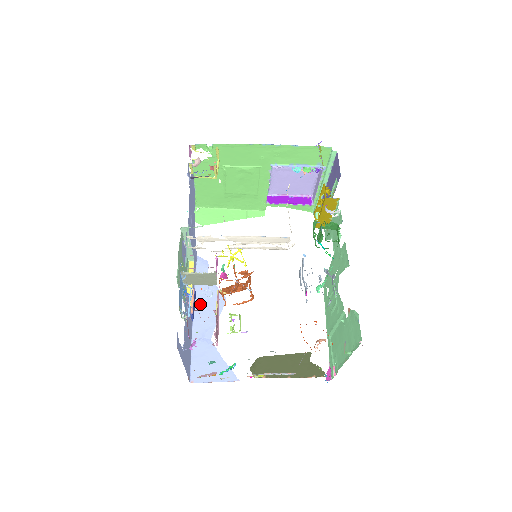
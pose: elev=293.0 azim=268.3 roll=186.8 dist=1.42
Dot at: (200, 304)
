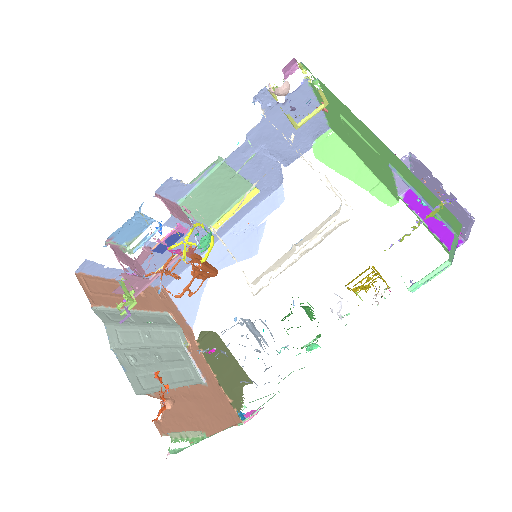
Dot at: (235, 235)
